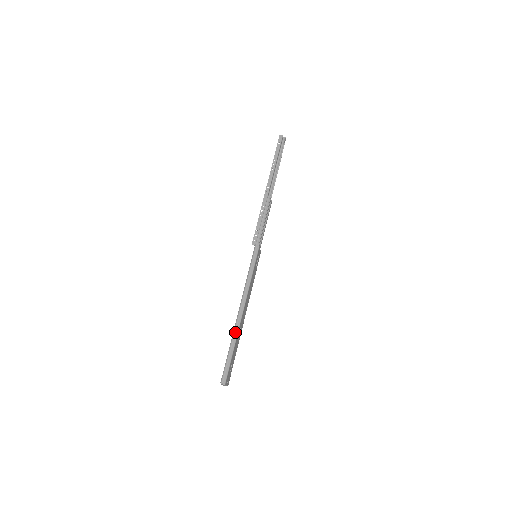
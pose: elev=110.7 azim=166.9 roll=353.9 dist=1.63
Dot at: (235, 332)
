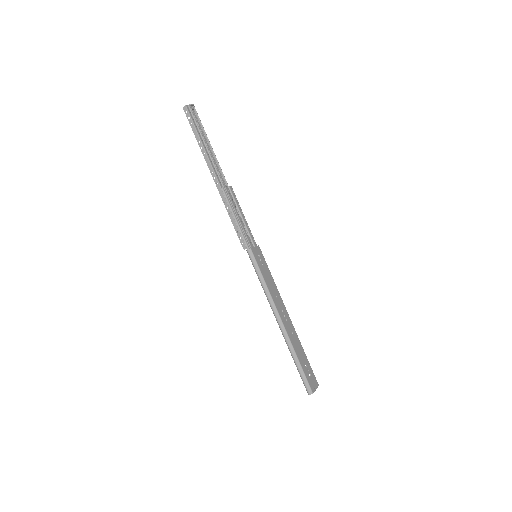
Dot at: (288, 345)
